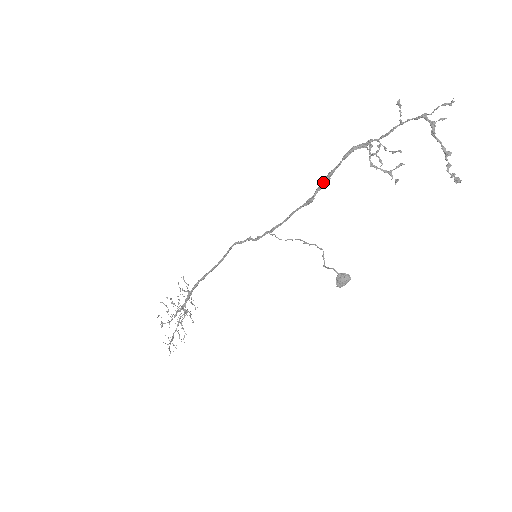
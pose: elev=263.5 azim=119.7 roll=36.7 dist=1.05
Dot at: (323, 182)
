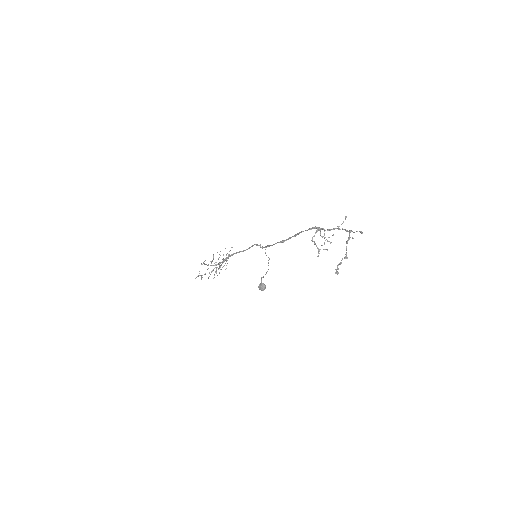
Dot at: (293, 236)
